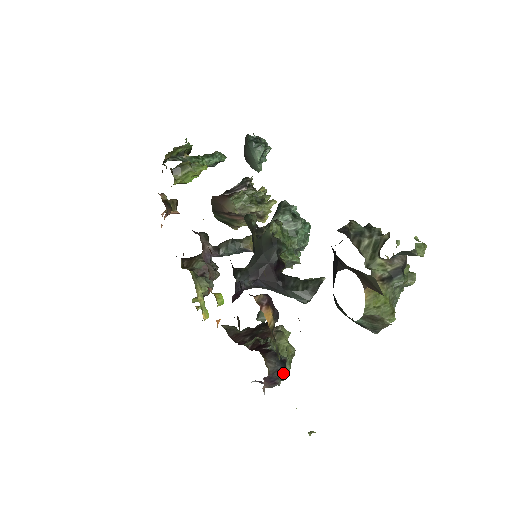
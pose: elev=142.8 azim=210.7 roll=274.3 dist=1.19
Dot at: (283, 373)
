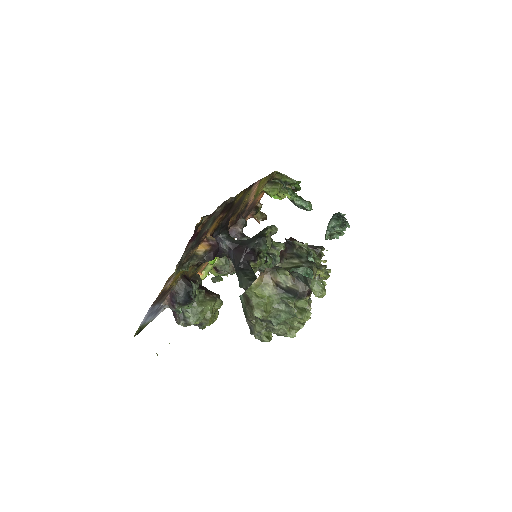
Dot at: (182, 302)
